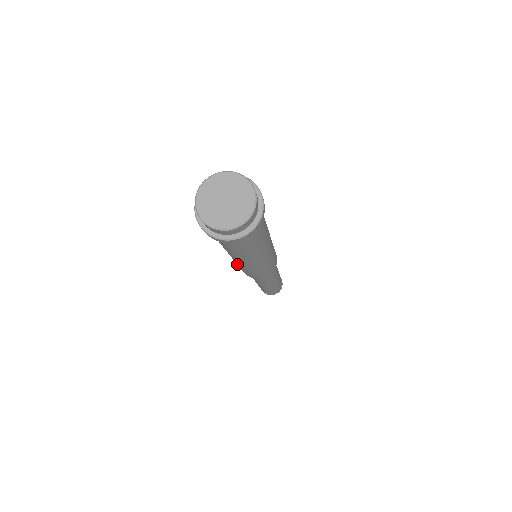
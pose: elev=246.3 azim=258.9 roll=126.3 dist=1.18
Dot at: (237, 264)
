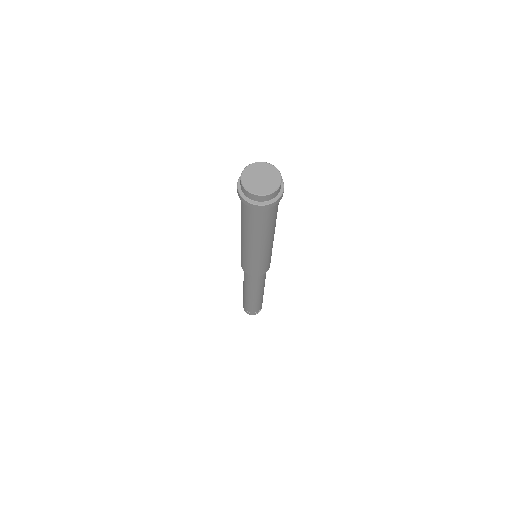
Dot at: occluded
